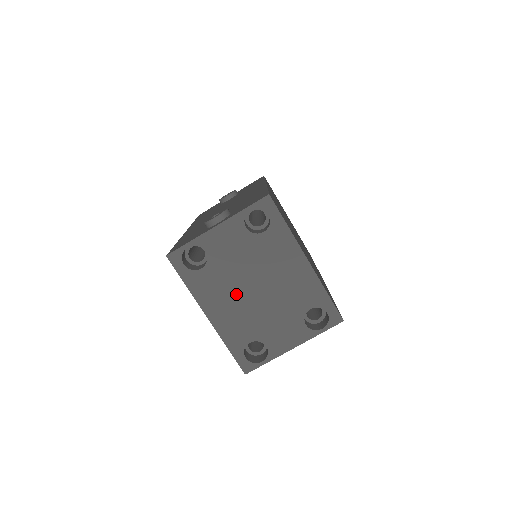
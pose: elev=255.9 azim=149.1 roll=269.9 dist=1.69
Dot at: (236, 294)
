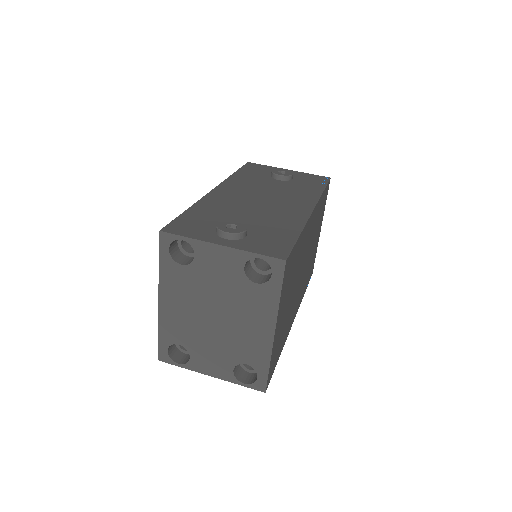
Dot at: (195, 305)
